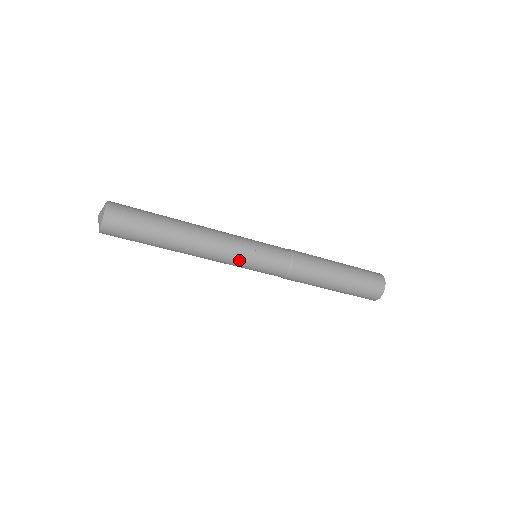
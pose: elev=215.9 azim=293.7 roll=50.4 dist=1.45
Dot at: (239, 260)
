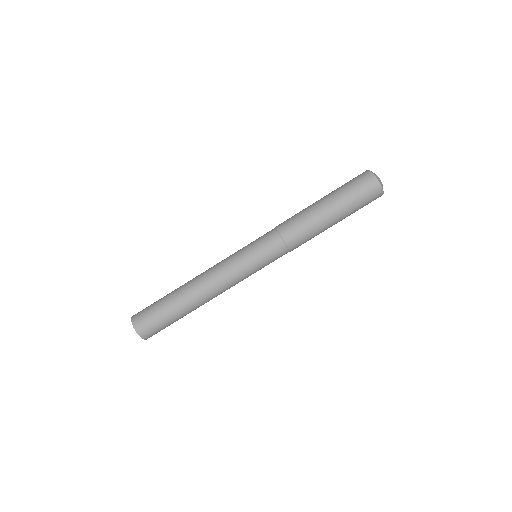
Dot at: (236, 263)
